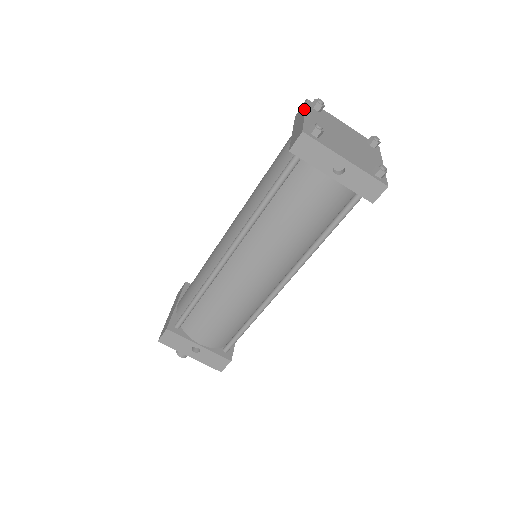
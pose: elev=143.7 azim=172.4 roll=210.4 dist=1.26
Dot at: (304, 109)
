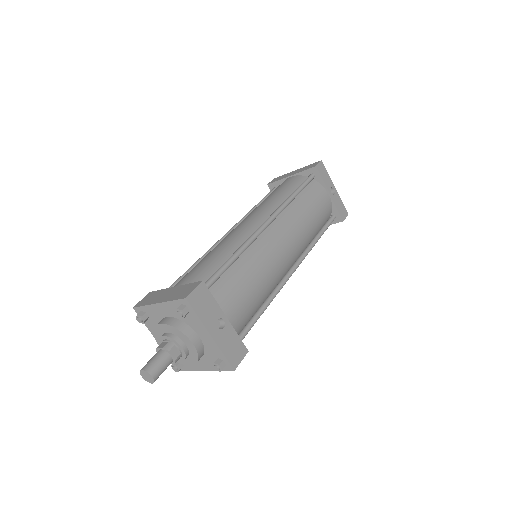
Dot at: (288, 173)
